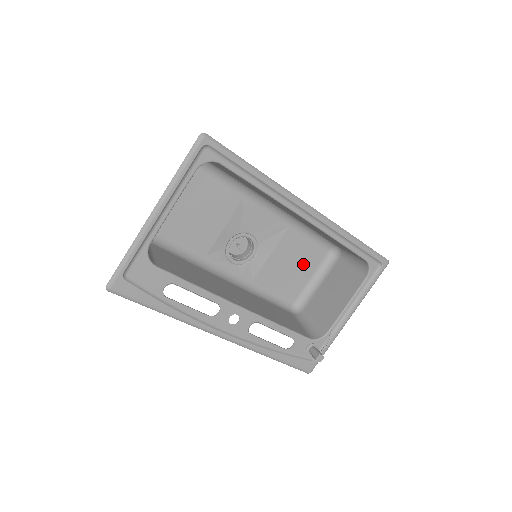
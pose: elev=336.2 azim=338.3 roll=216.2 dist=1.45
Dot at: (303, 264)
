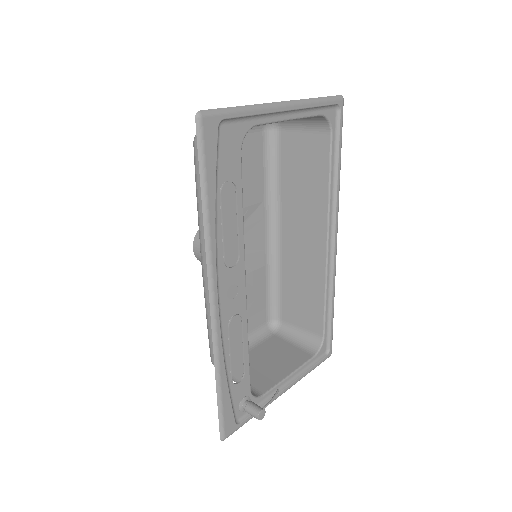
Dot at: (247, 316)
